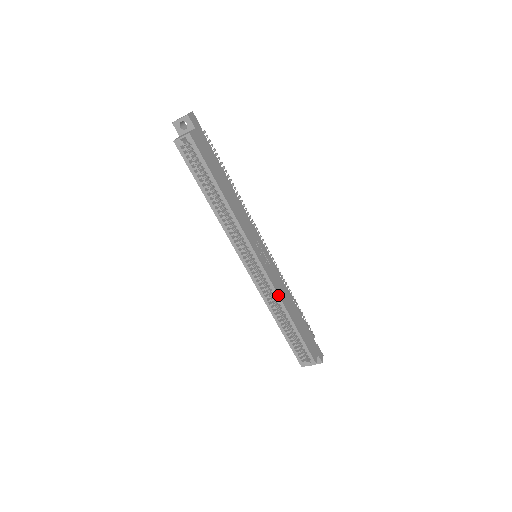
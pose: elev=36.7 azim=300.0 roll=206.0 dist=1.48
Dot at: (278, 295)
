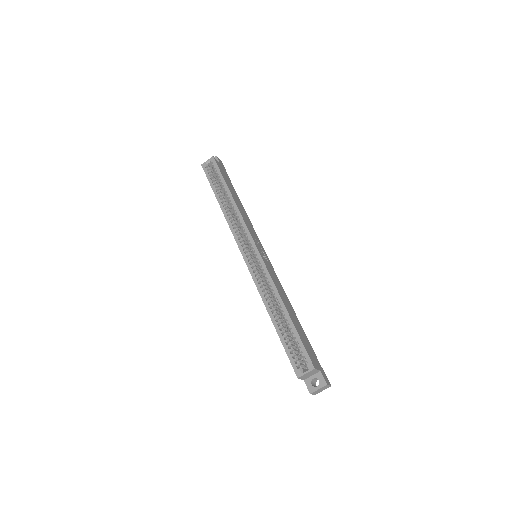
Dot at: (271, 279)
